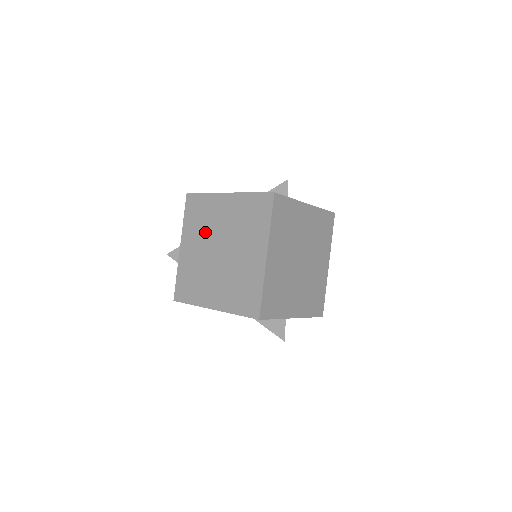
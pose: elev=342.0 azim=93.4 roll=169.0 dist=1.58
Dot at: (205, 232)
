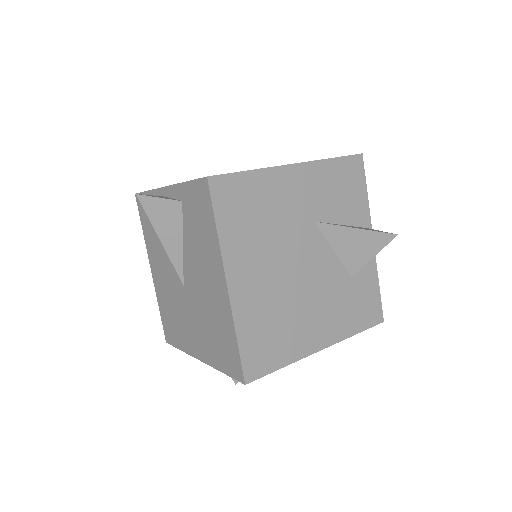
Dot at: occluded
